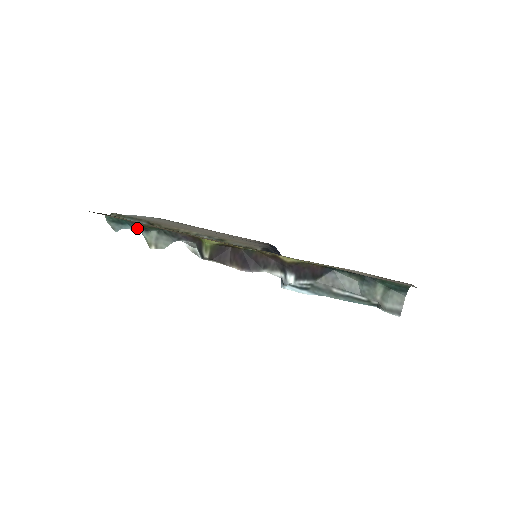
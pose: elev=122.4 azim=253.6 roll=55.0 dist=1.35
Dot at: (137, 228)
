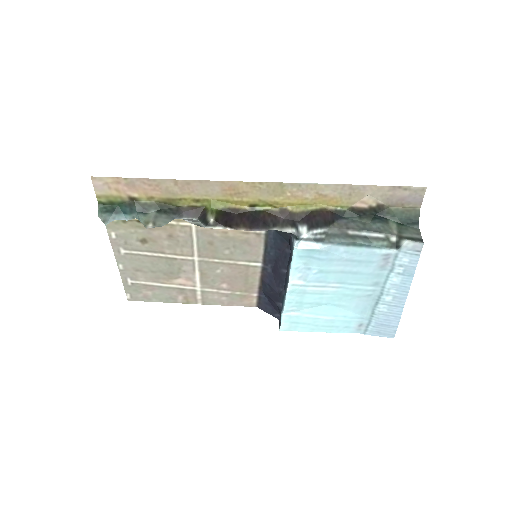
Dot at: (134, 212)
